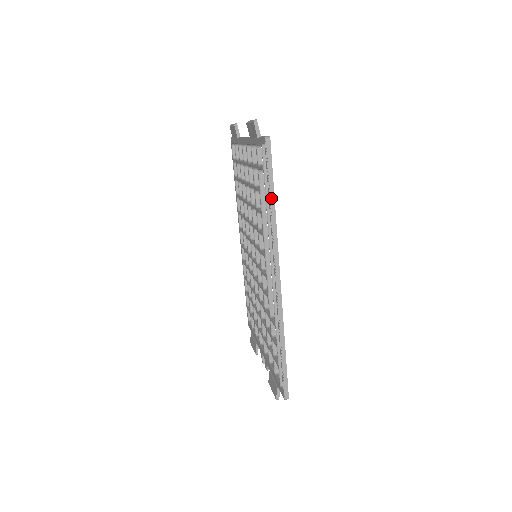
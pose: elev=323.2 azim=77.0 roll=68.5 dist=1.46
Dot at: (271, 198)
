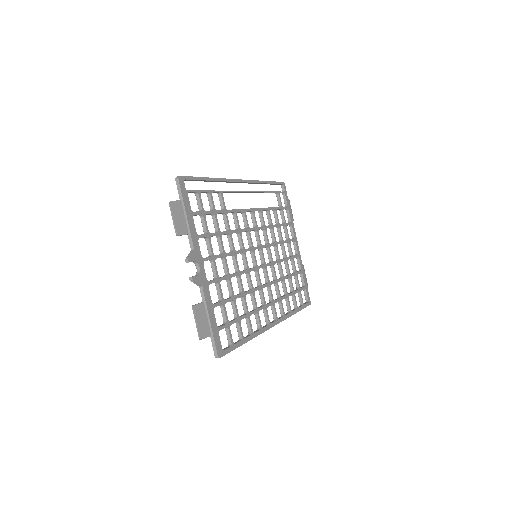
Dot at: (267, 182)
